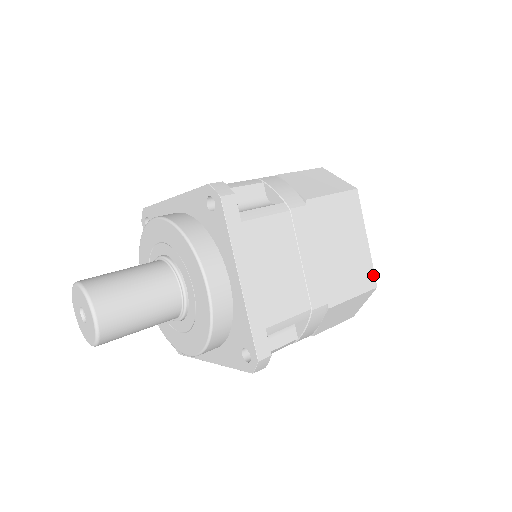
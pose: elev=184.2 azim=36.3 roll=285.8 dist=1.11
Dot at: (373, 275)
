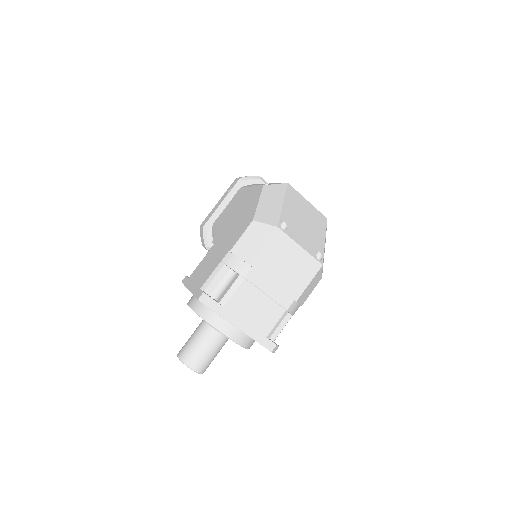
Dot at: (316, 261)
